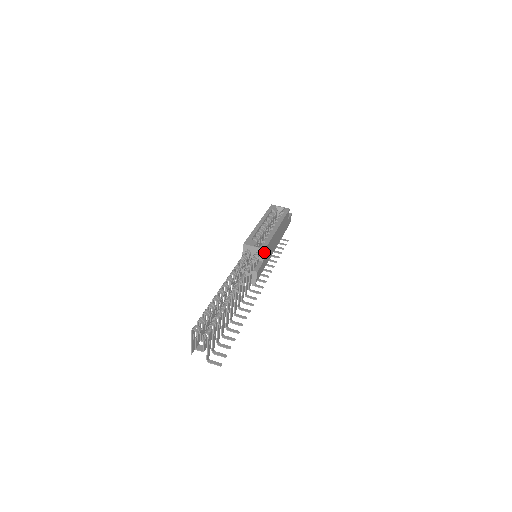
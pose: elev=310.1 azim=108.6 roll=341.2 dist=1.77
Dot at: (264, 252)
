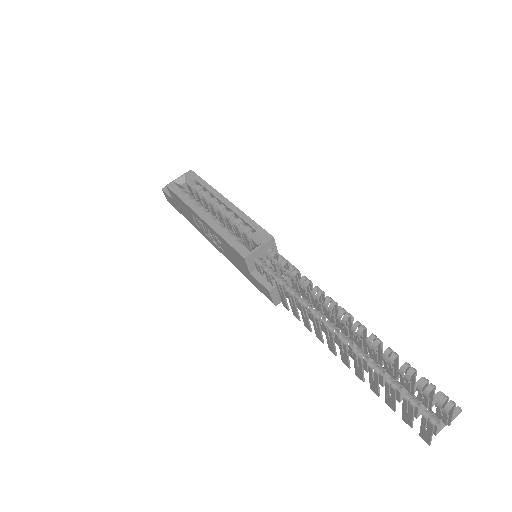
Dot at: (274, 241)
